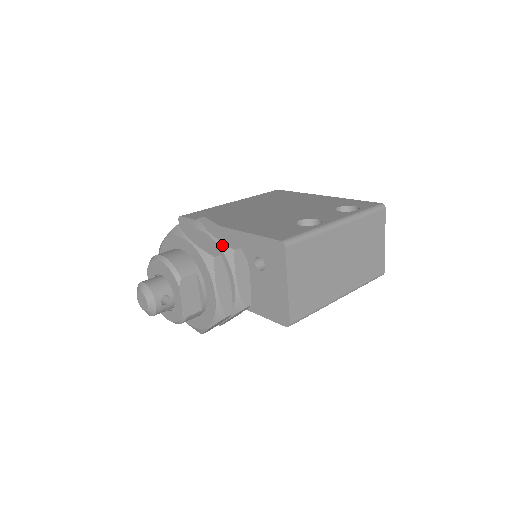
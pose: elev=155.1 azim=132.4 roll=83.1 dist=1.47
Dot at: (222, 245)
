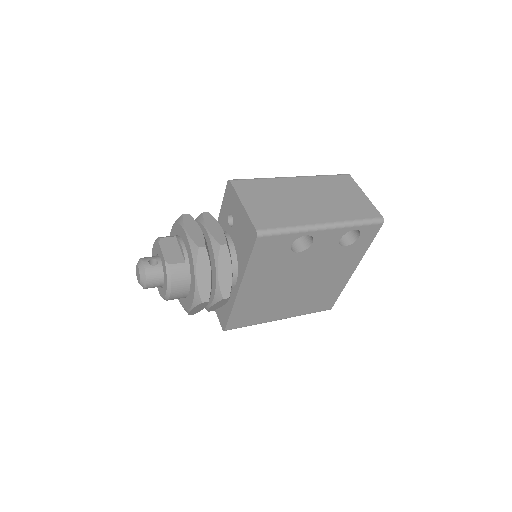
Dot at: (196, 219)
